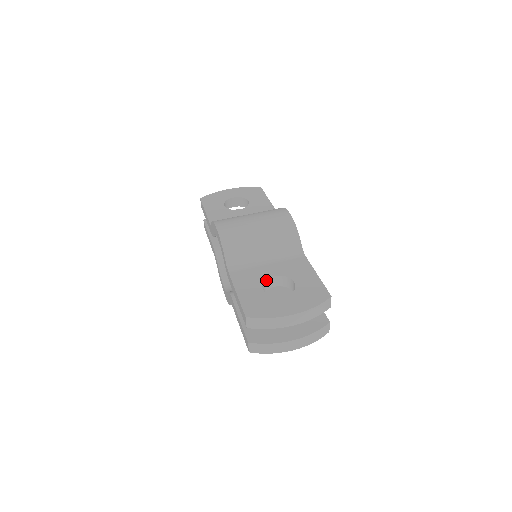
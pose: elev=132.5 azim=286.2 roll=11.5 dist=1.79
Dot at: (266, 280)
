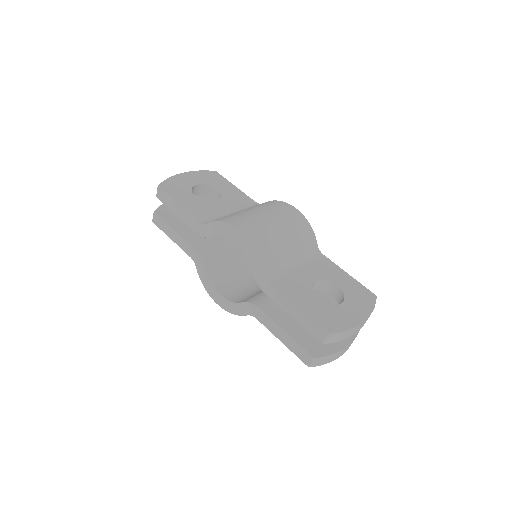
Dot at: (311, 287)
